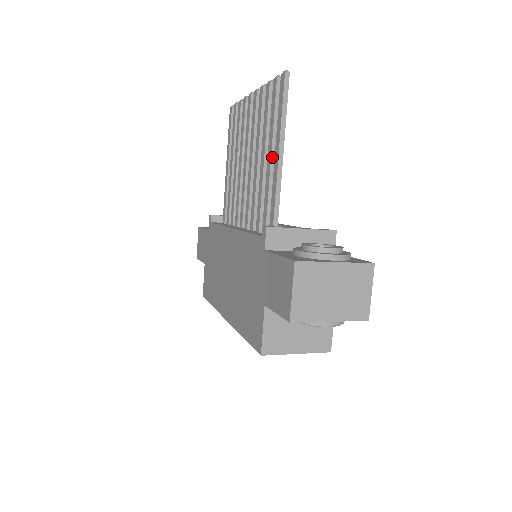
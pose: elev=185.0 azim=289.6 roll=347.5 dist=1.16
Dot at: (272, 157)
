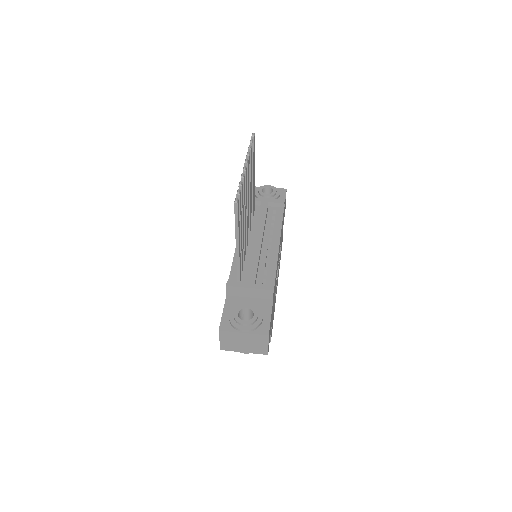
Dot at: occluded
